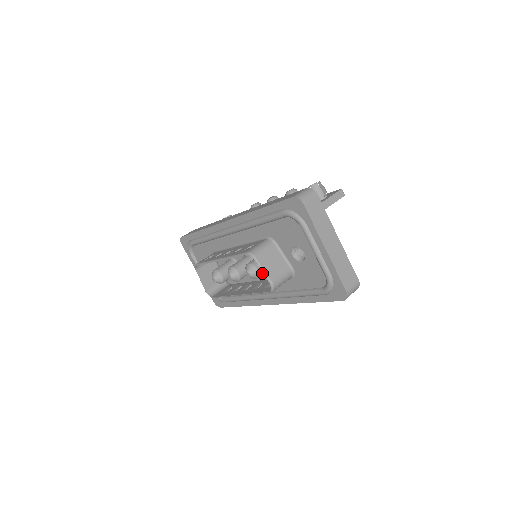
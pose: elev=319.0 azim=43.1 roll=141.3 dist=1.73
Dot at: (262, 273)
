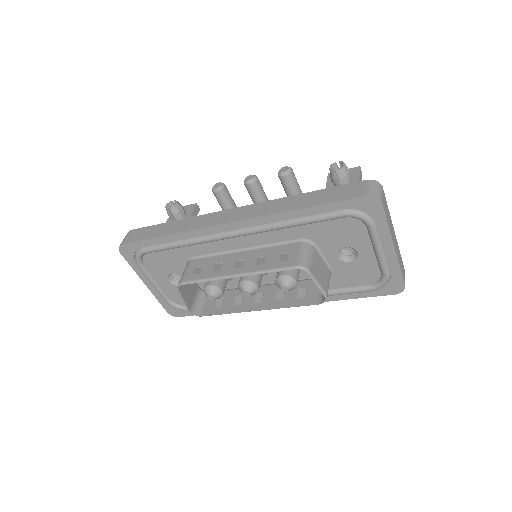
Dot at: occluded
